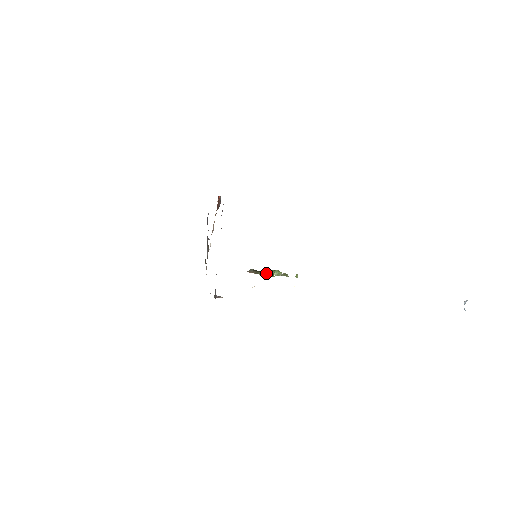
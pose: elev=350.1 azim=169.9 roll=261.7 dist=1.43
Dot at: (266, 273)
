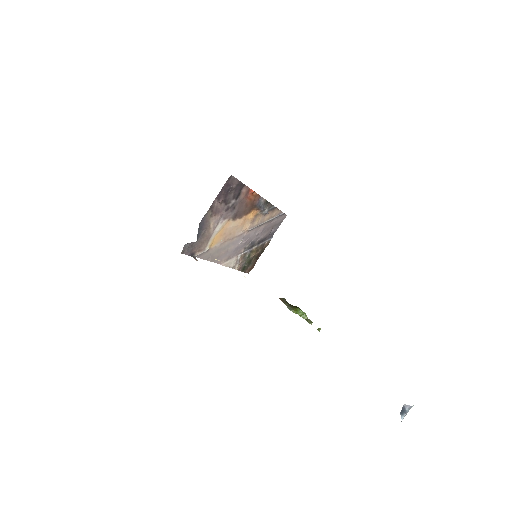
Dot at: (291, 306)
